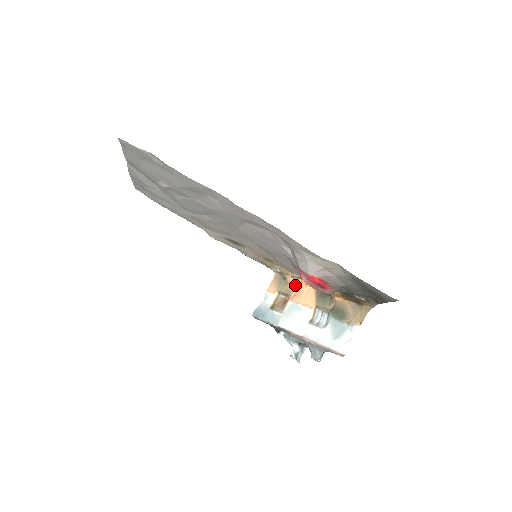
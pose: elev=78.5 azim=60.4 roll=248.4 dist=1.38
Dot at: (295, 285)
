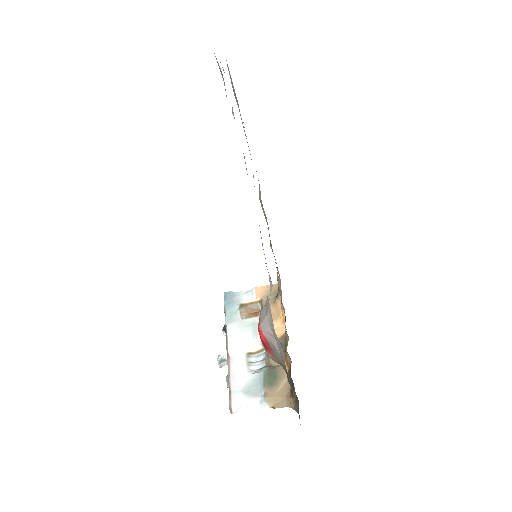
Dot at: (277, 311)
